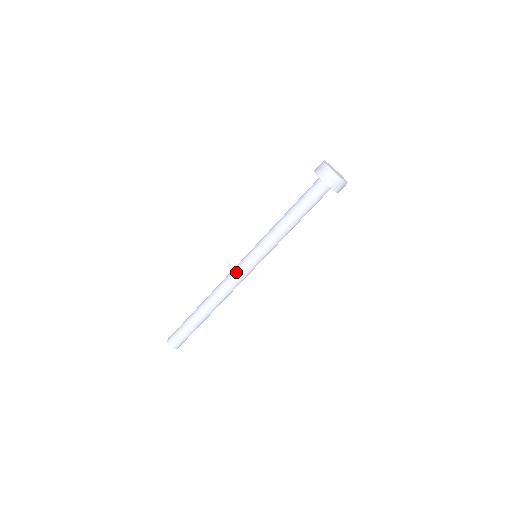
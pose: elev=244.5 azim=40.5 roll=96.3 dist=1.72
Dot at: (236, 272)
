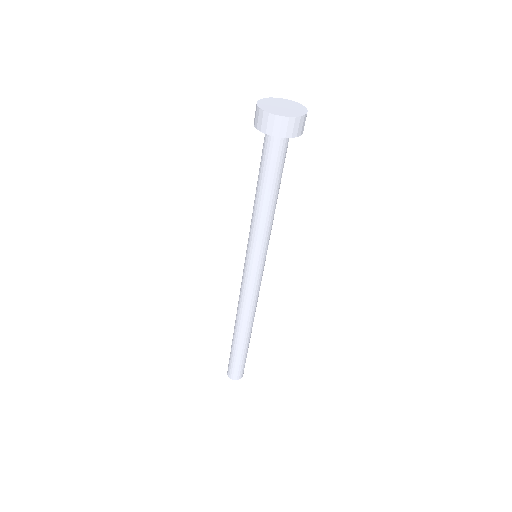
Dot at: (242, 279)
